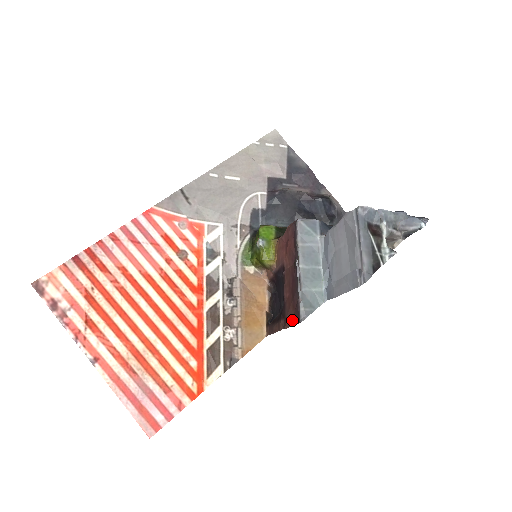
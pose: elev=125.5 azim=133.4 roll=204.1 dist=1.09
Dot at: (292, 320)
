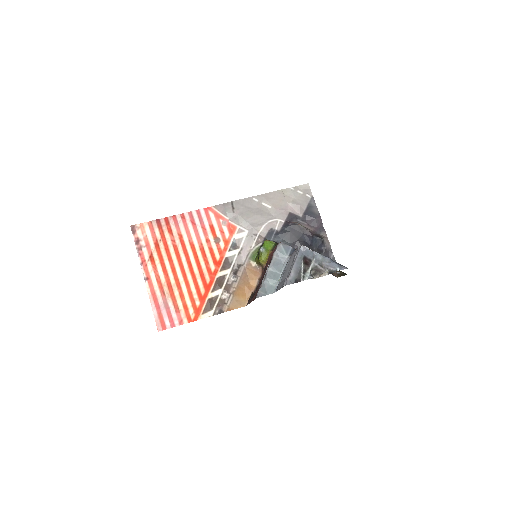
Dot at: (255, 297)
